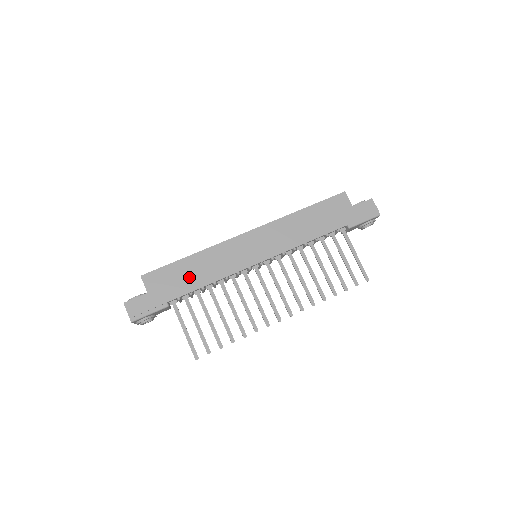
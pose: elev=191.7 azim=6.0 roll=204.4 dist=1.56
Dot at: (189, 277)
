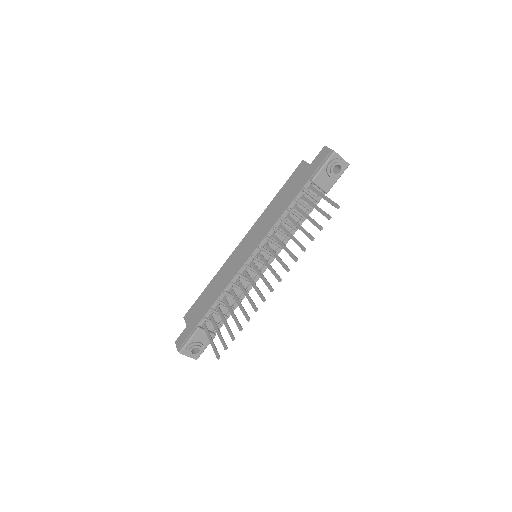
Dot at: (208, 299)
